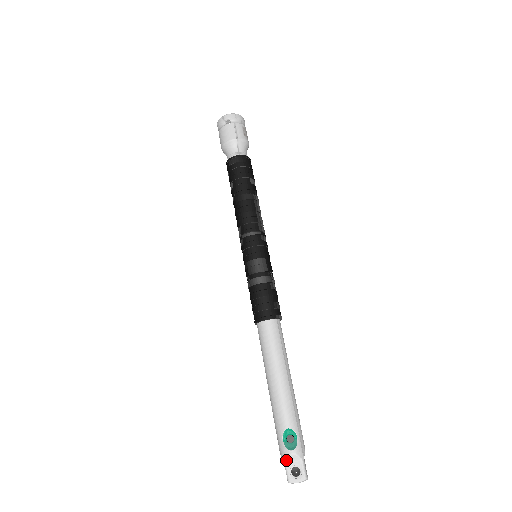
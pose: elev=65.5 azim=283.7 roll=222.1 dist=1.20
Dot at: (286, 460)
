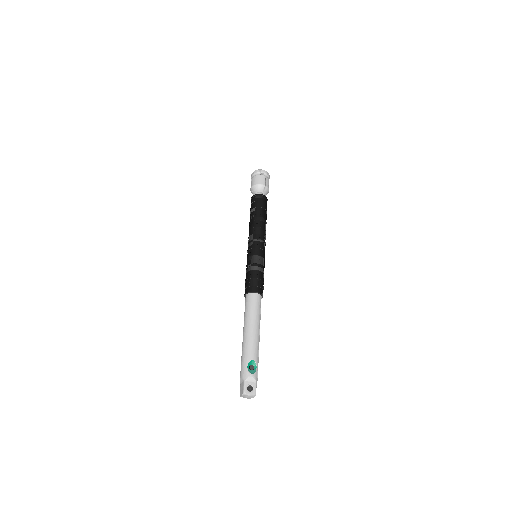
Dot at: (246, 379)
